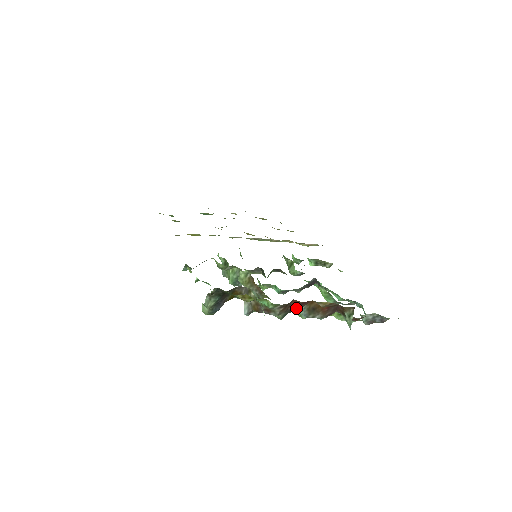
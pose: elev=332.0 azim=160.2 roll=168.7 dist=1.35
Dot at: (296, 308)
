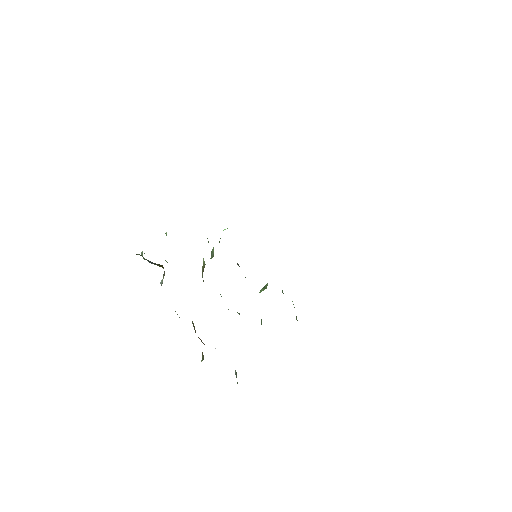
Dot at: occluded
